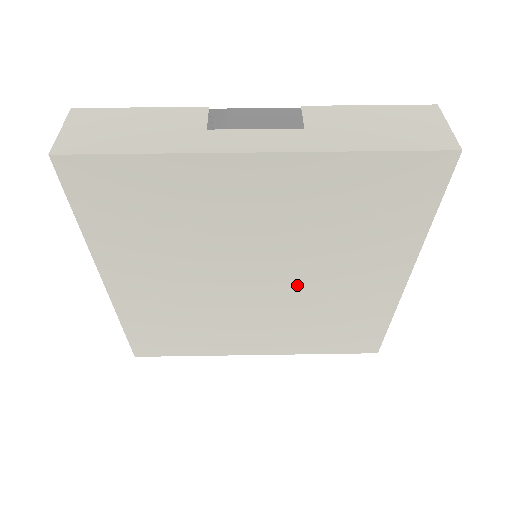
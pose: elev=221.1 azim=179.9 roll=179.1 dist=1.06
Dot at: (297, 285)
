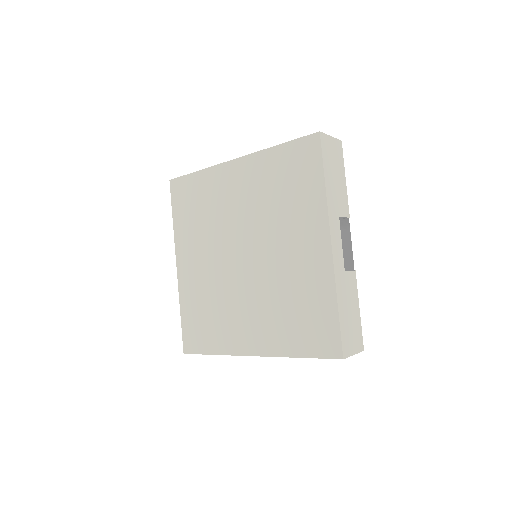
Dot at: (265, 259)
